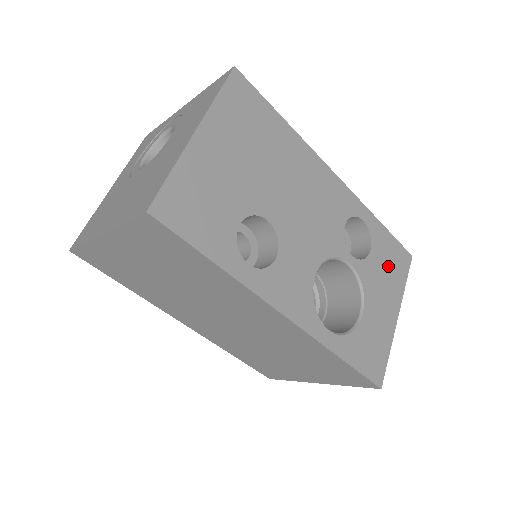
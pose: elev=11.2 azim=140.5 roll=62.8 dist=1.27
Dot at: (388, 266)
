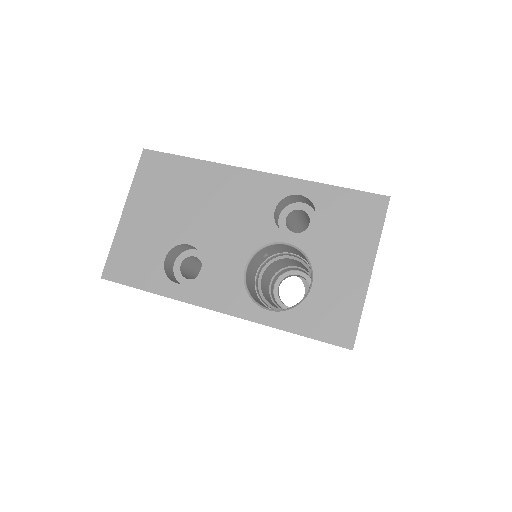
Dot at: (347, 224)
